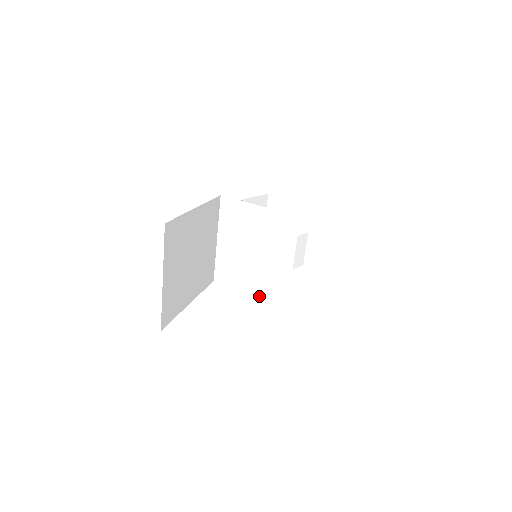
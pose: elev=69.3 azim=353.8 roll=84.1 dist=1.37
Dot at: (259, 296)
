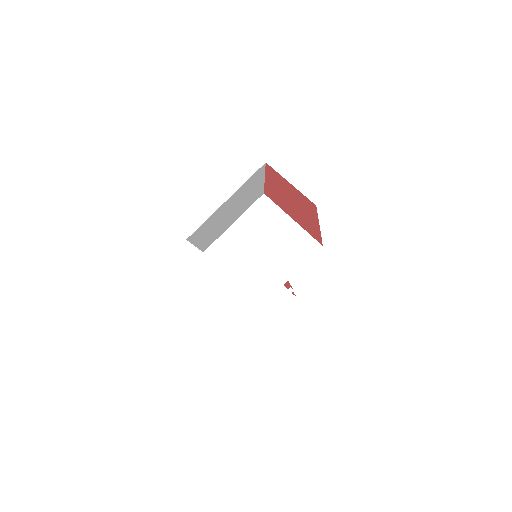
Dot at: (240, 286)
